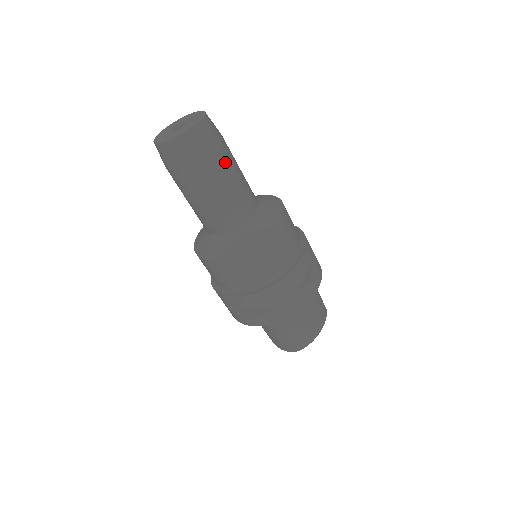
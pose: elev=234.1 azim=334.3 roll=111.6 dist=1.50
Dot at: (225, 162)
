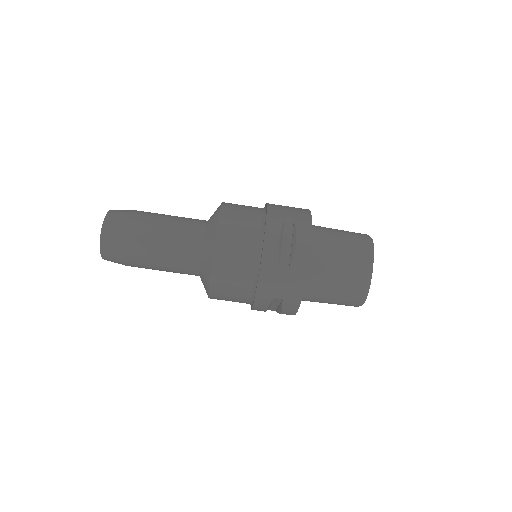
Dot at: (143, 234)
